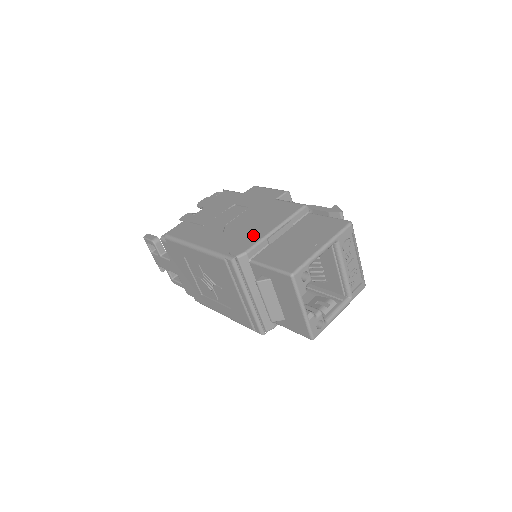
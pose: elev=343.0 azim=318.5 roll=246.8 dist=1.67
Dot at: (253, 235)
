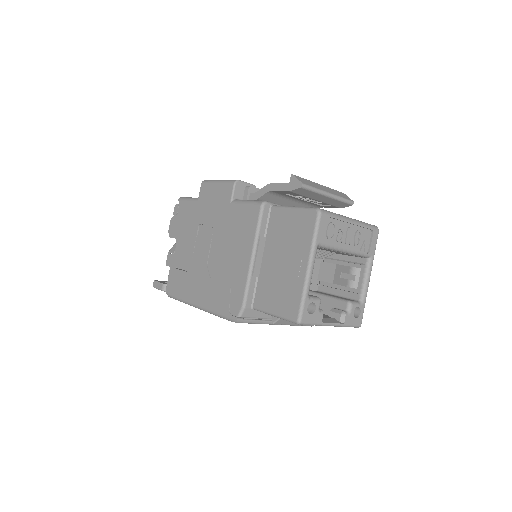
Dot at: (237, 277)
